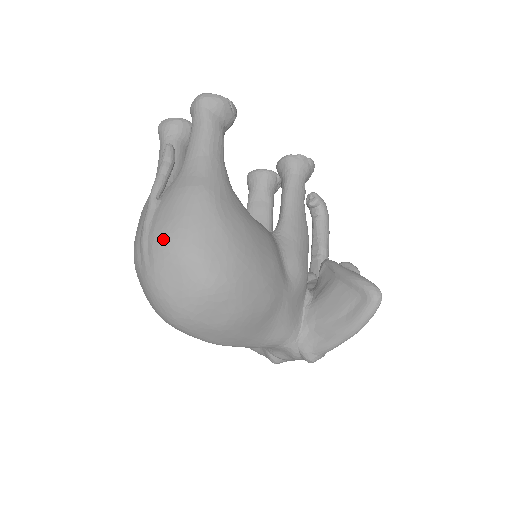
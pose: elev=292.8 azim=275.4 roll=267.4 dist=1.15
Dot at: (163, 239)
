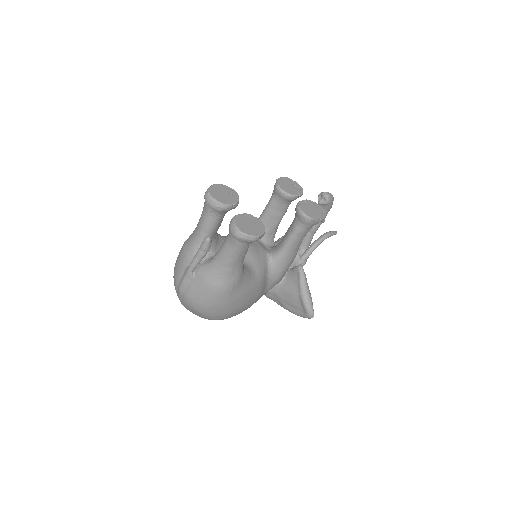
Dot at: (191, 302)
